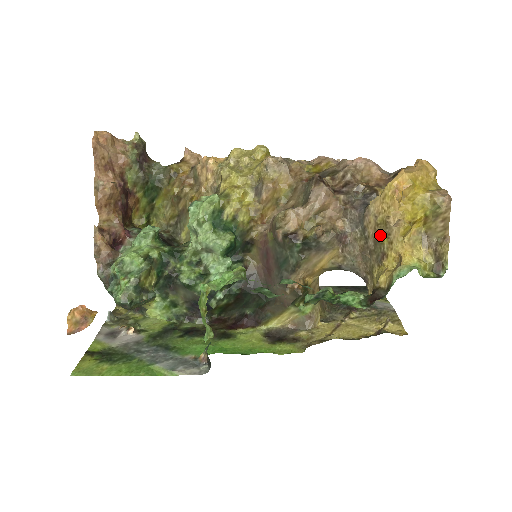
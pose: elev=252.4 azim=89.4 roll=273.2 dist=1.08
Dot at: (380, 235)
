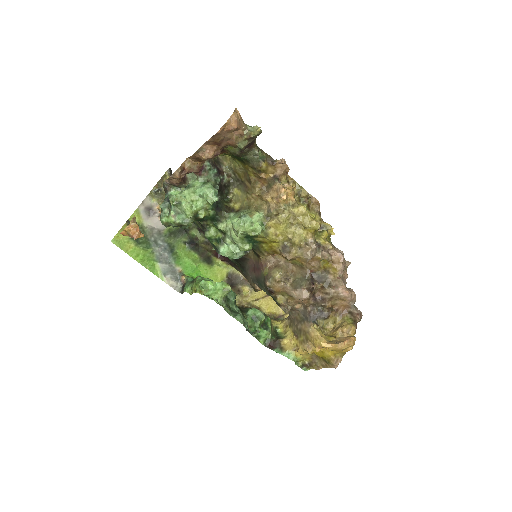
Dot at: (303, 335)
